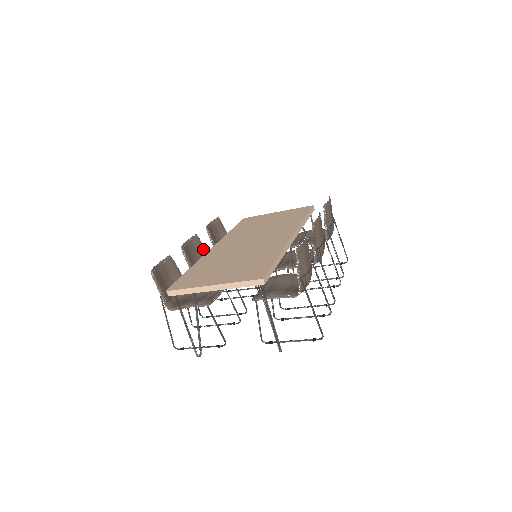
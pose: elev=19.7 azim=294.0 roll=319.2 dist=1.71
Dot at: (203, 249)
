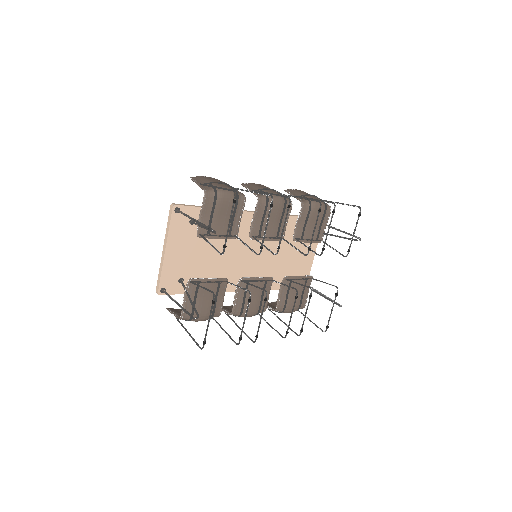
Dot at: occluded
